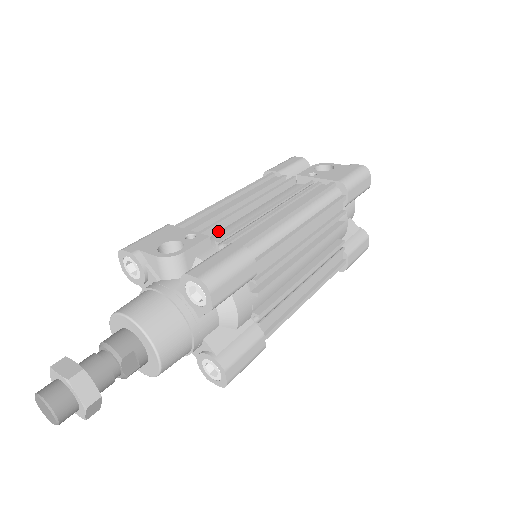
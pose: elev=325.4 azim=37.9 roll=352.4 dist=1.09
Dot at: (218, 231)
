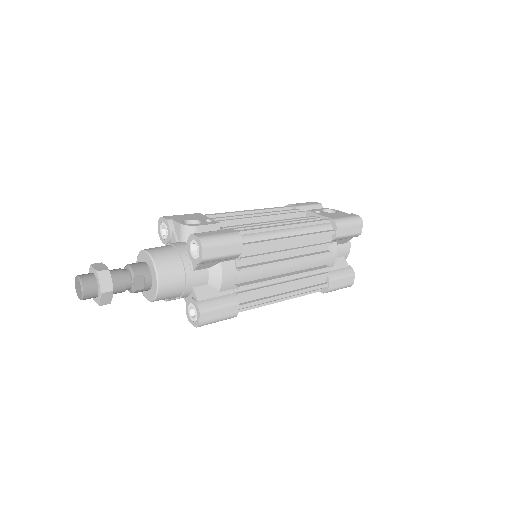
Dot at: occluded
